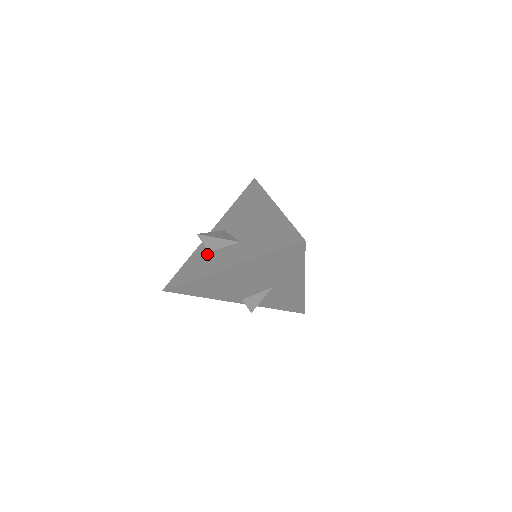
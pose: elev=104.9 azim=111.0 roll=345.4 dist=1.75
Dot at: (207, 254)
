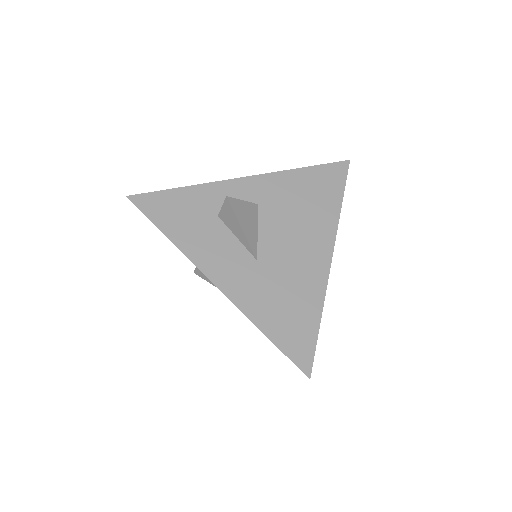
Dot at: (213, 217)
